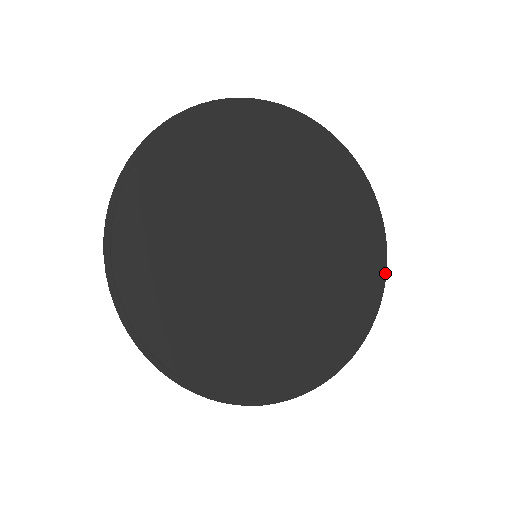
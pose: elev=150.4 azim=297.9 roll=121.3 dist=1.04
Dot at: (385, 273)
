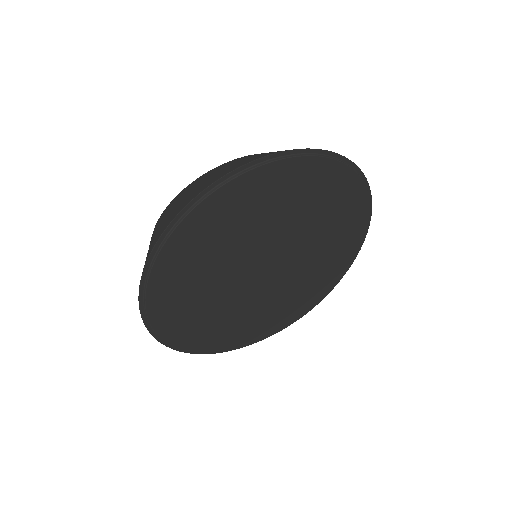
Dot at: (353, 261)
